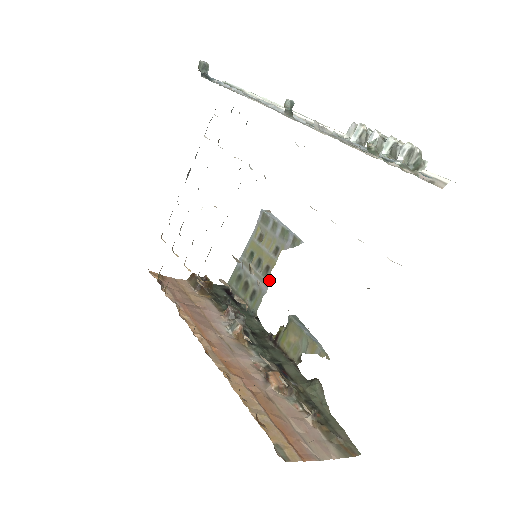
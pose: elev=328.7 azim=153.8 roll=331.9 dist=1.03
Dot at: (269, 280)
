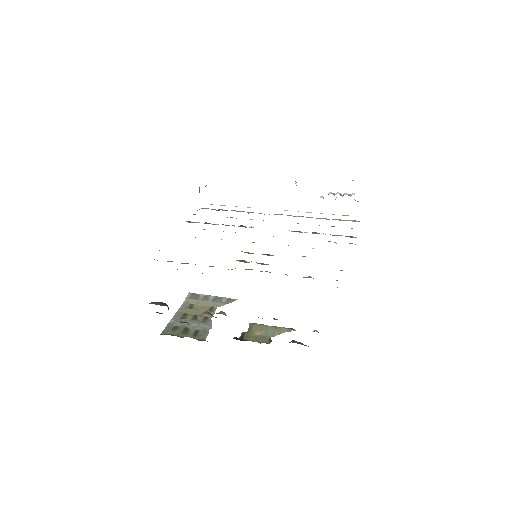
Dot at: occluded
